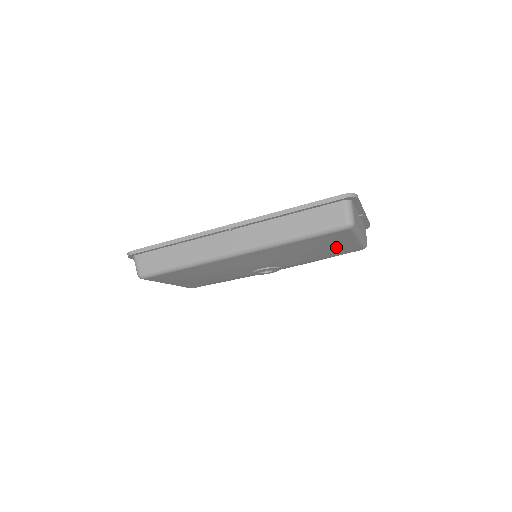
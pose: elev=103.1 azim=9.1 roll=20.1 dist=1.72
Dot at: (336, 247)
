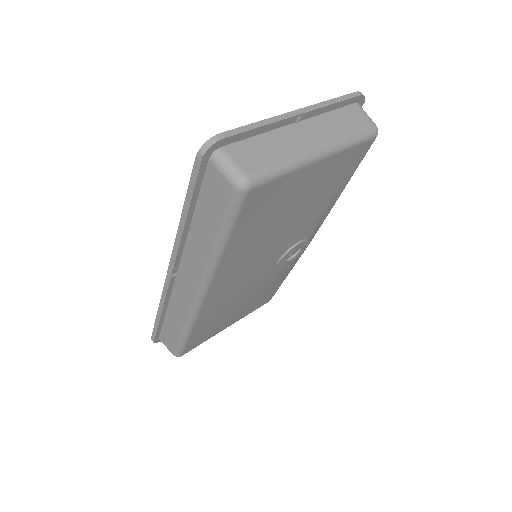
Dot at: (312, 185)
